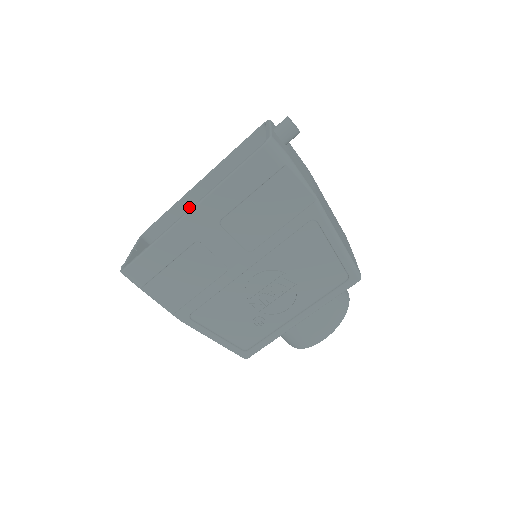
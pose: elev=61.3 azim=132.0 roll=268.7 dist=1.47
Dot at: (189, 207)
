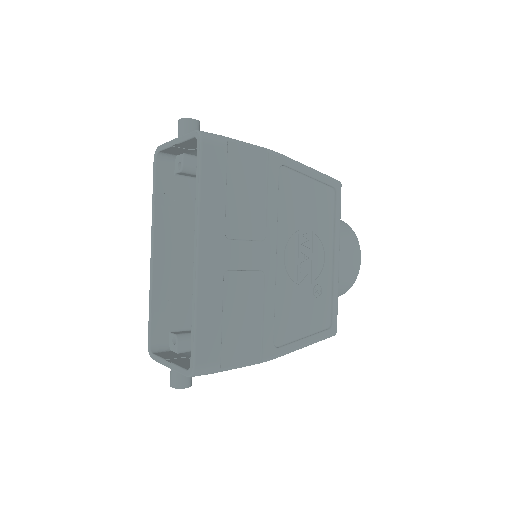
Dot at: (164, 283)
